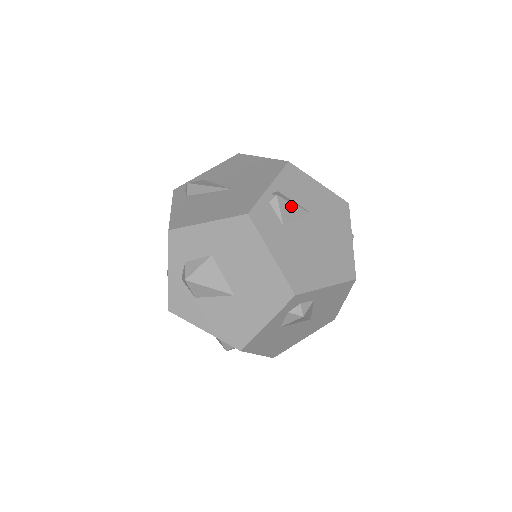
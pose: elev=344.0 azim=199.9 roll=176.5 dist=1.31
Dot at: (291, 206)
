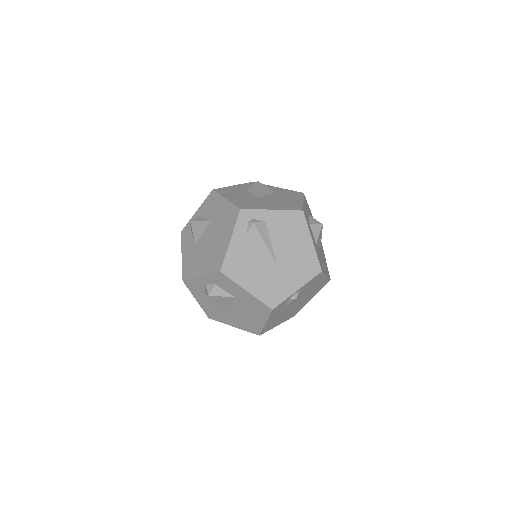
Dot at: occluded
